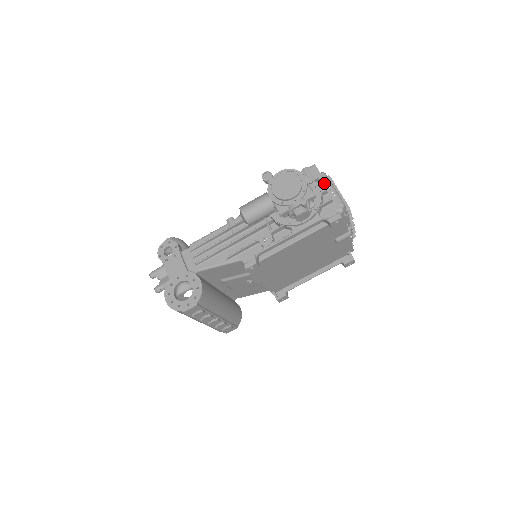
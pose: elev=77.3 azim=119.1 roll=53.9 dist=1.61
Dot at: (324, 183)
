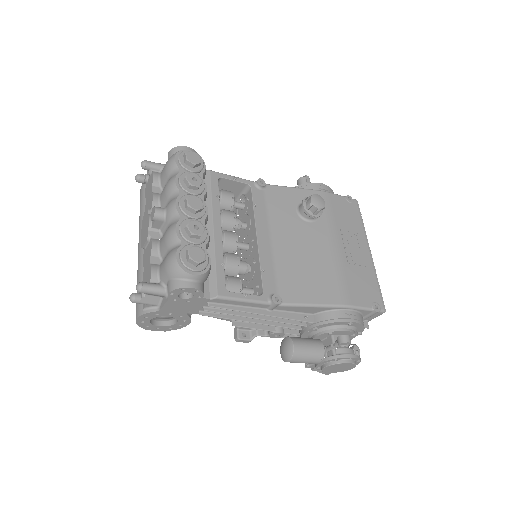
Dot at: occluded
